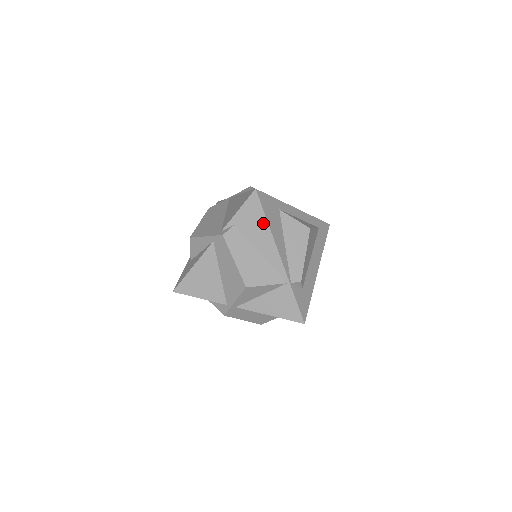
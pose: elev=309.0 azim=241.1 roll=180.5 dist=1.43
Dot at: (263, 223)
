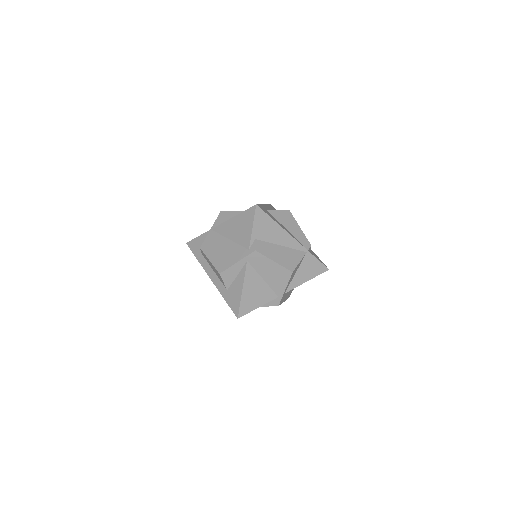
Dot at: (273, 224)
